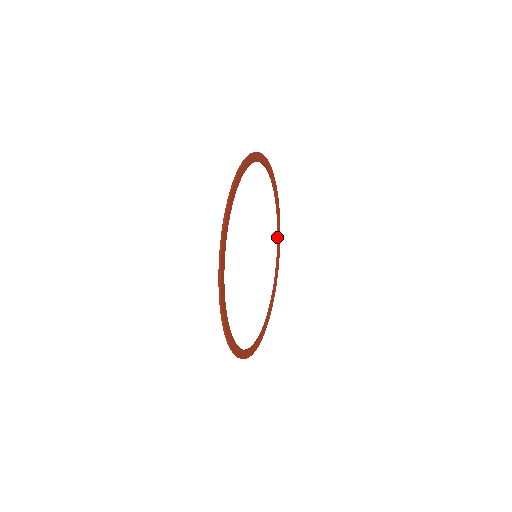
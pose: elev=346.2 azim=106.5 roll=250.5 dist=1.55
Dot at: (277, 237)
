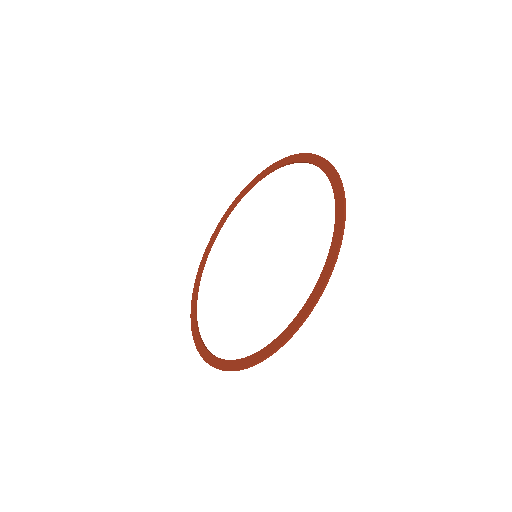
Dot at: (202, 342)
